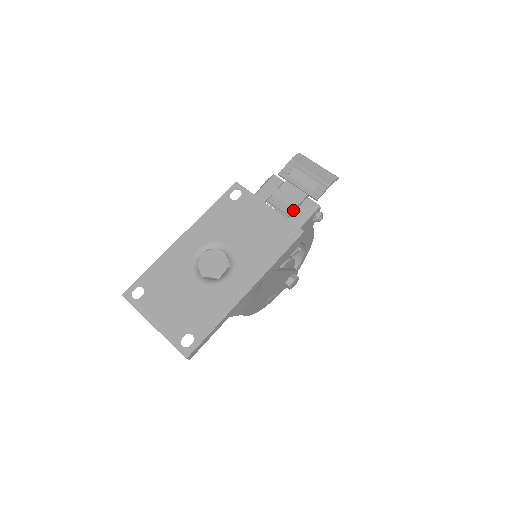
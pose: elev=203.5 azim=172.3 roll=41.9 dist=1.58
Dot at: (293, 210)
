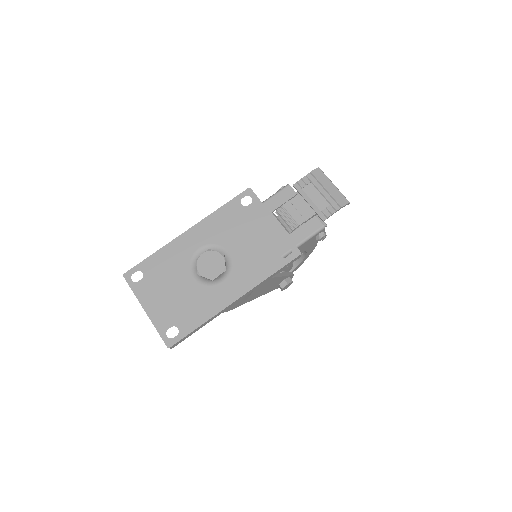
Dot at: (298, 226)
